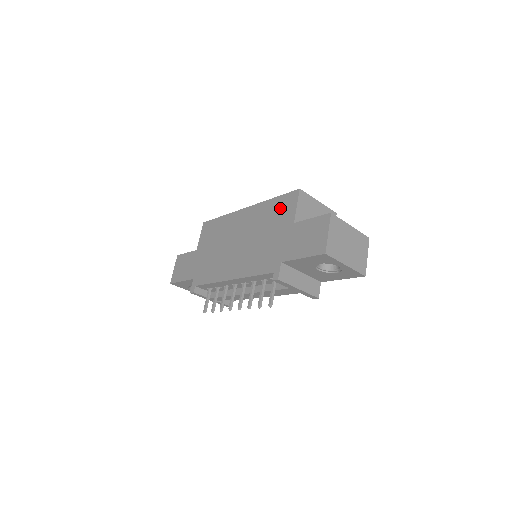
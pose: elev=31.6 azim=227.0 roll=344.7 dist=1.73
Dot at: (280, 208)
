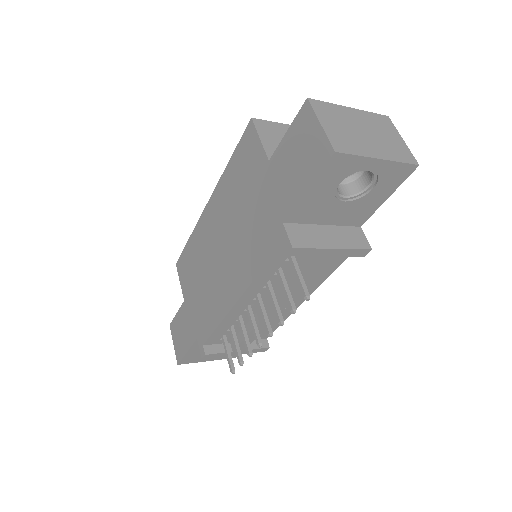
Dot at: (242, 163)
